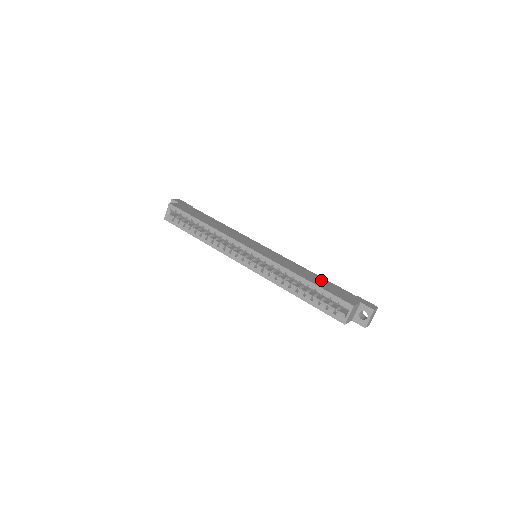
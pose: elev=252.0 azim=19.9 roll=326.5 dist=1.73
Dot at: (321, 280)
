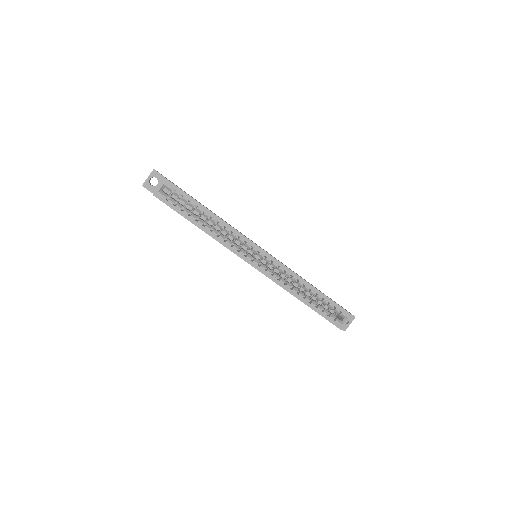
Dot at: occluded
